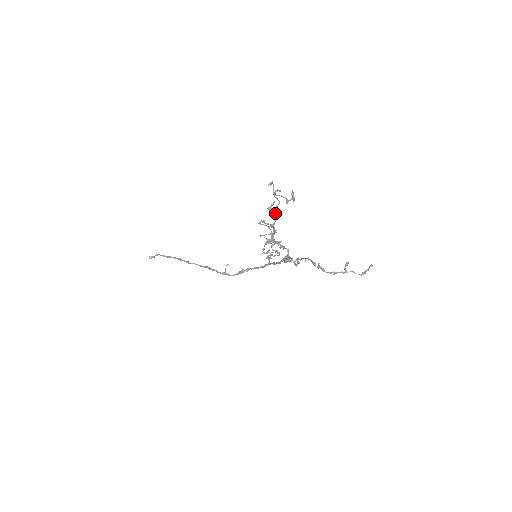
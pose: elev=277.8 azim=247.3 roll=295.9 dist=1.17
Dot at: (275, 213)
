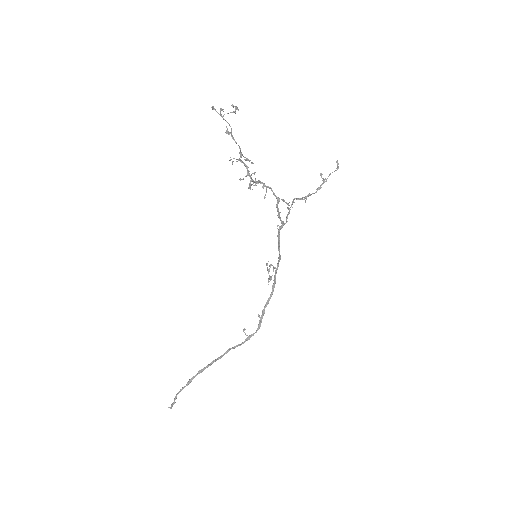
Dot at: (235, 142)
